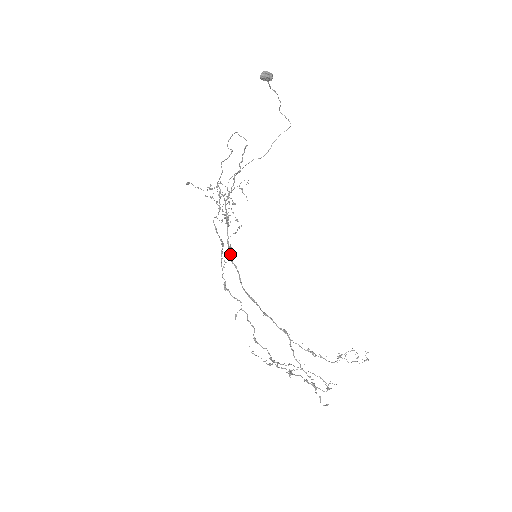
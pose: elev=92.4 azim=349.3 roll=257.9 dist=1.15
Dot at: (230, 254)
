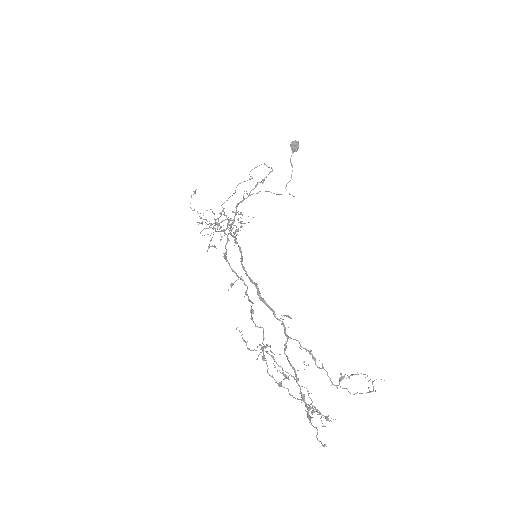
Dot at: (235, 237)
